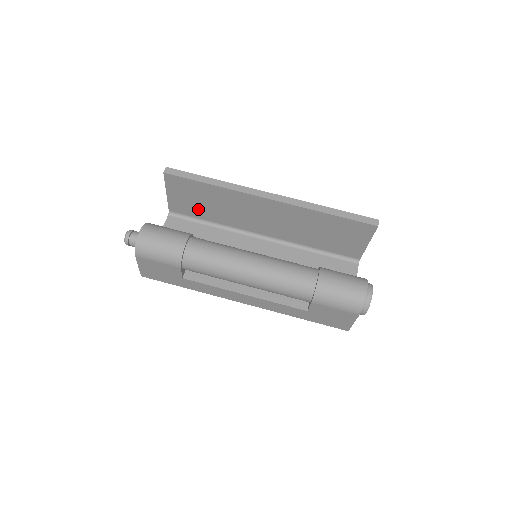
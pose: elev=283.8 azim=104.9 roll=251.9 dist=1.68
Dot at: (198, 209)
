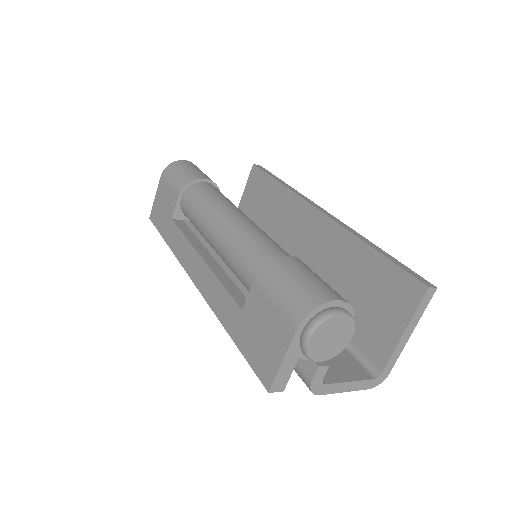
Dot at: occluded
